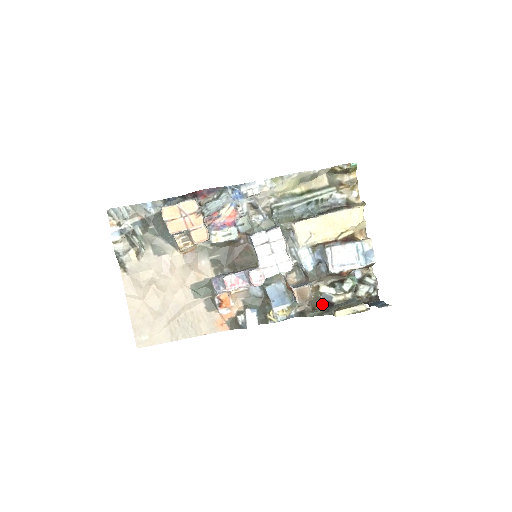
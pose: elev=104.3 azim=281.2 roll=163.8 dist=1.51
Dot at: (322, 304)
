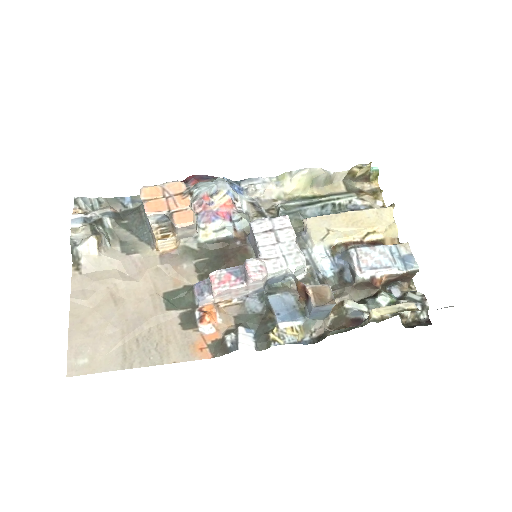
Dot at: (349, 325)
